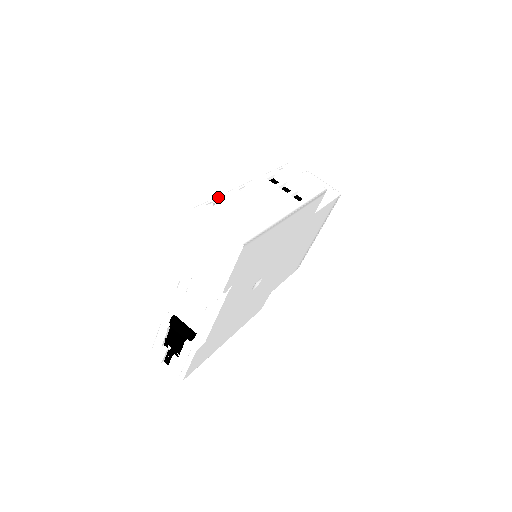
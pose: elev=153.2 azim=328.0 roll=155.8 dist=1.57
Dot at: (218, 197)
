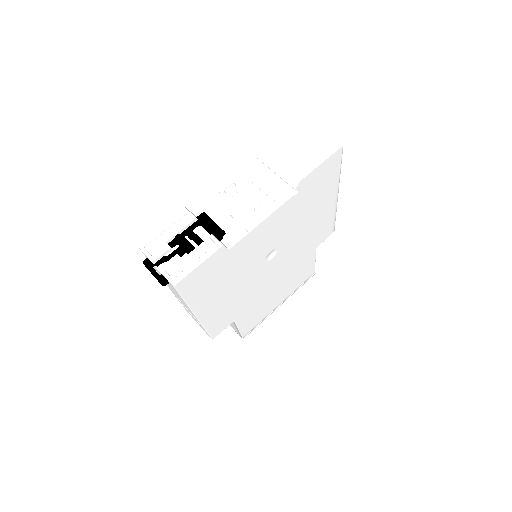
Dot at: occluded
